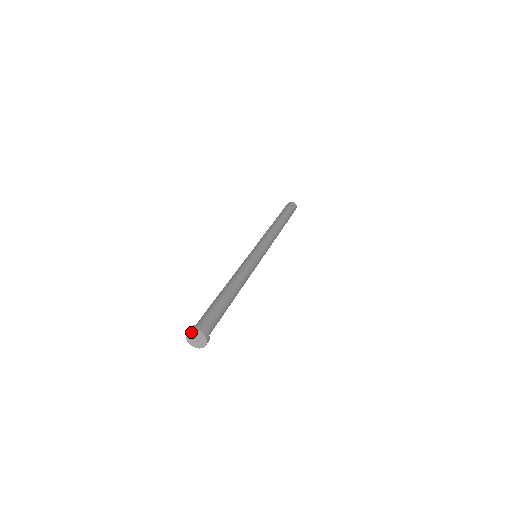
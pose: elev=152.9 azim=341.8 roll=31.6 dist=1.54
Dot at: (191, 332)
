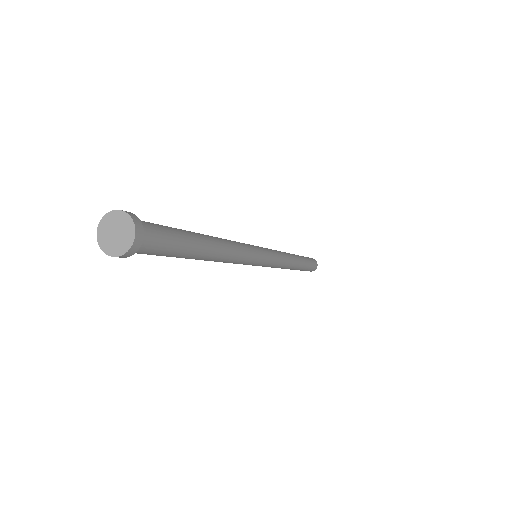
Dot at: (114, 216)
